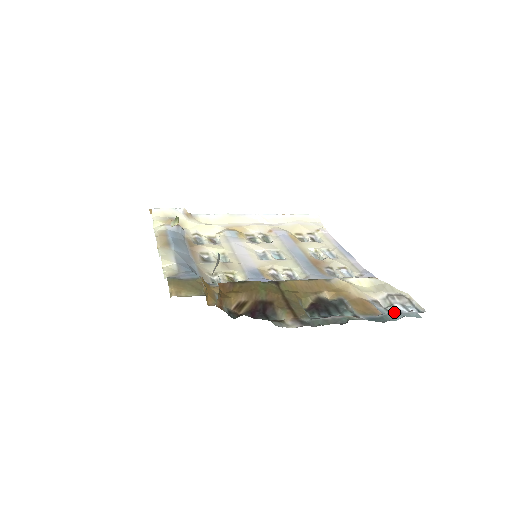
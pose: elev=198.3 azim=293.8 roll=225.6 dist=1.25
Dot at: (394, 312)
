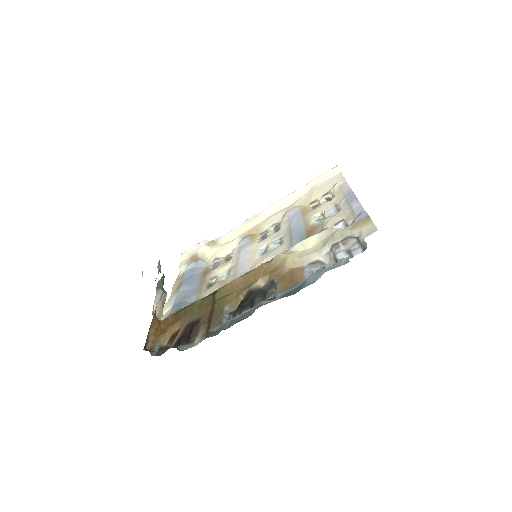
Dot at: (317, 271)
